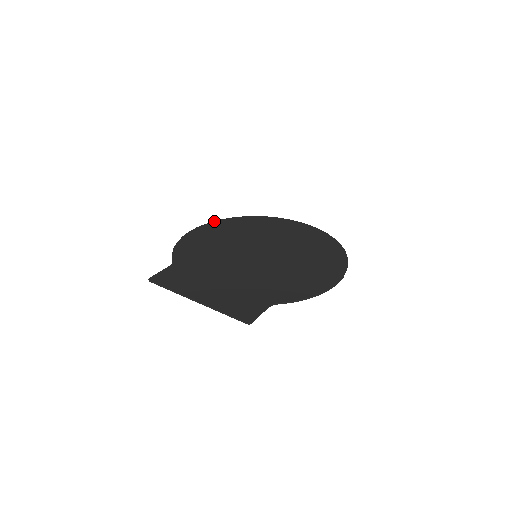
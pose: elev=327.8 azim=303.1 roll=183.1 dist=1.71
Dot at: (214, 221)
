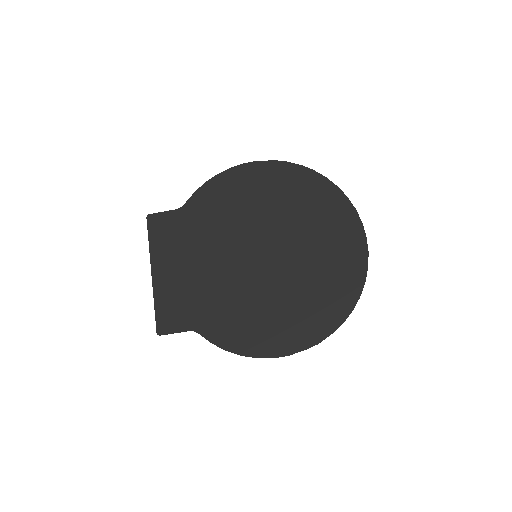
Dot at: (284, 162)
